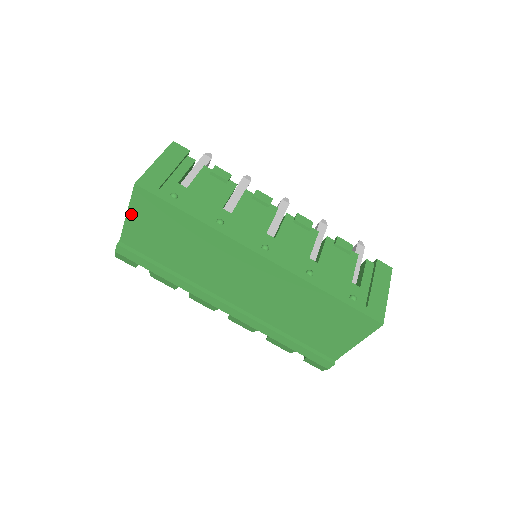
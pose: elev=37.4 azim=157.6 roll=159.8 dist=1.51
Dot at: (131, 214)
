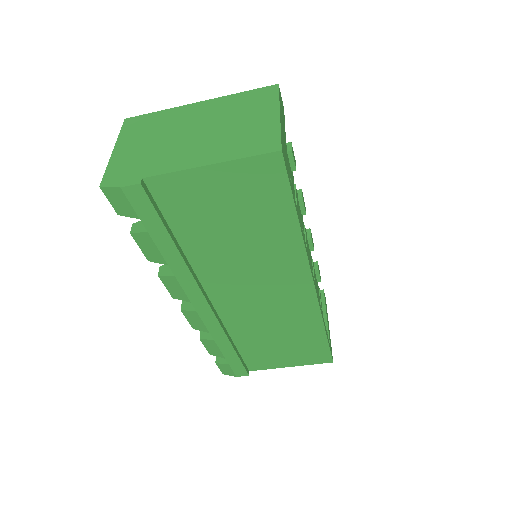
Dot at: (218, 169)
